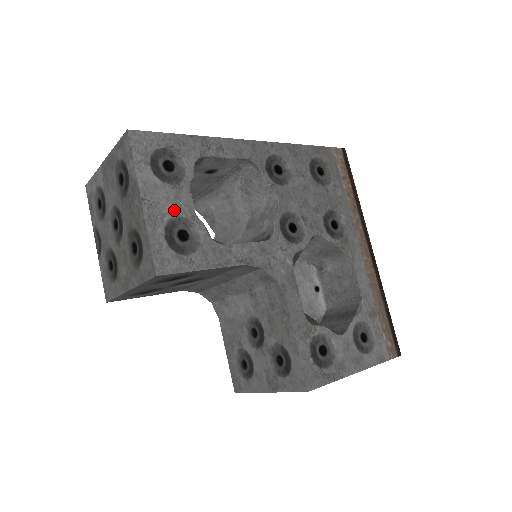
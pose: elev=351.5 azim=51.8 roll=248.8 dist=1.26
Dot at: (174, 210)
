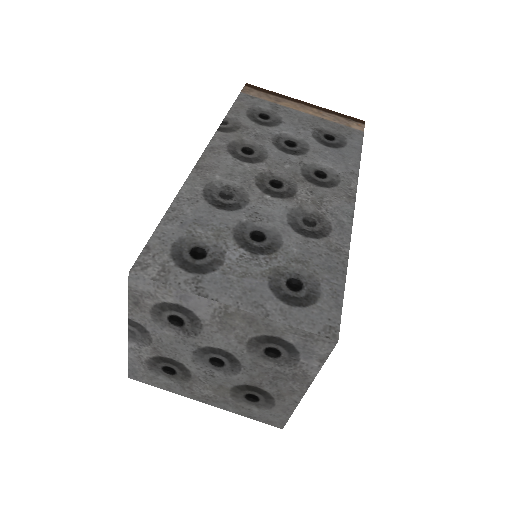
Dot at: occluded
